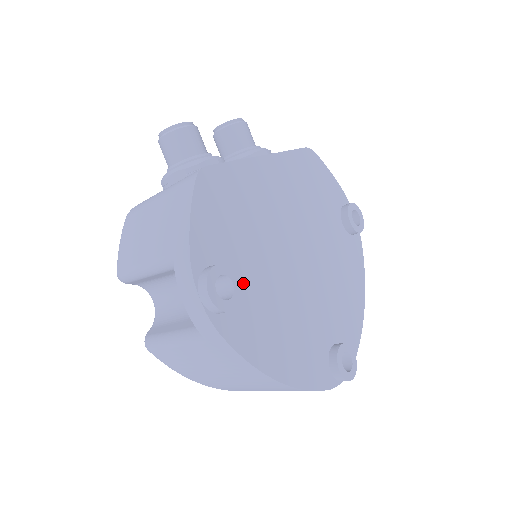
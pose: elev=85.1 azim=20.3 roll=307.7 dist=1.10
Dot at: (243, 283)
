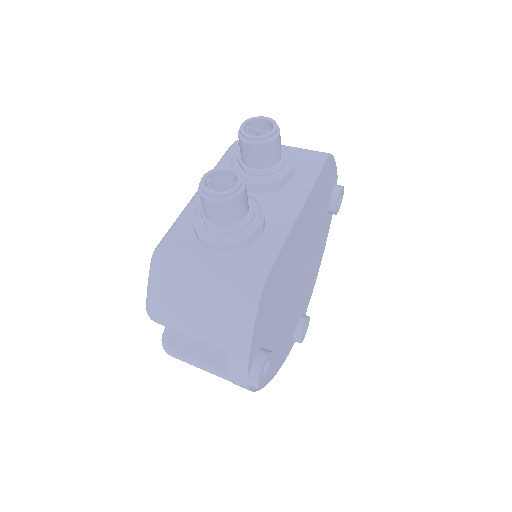
Dot at: (269, 342)
